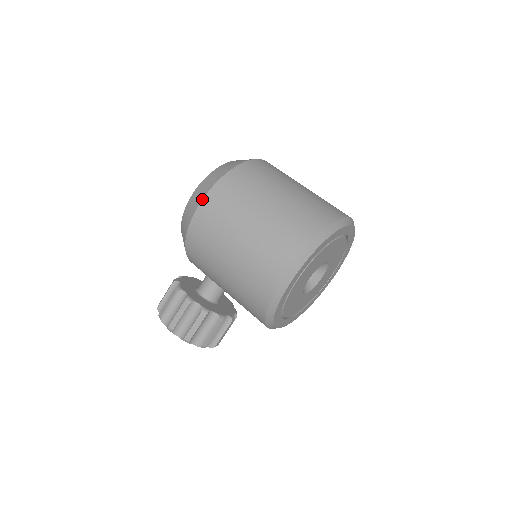
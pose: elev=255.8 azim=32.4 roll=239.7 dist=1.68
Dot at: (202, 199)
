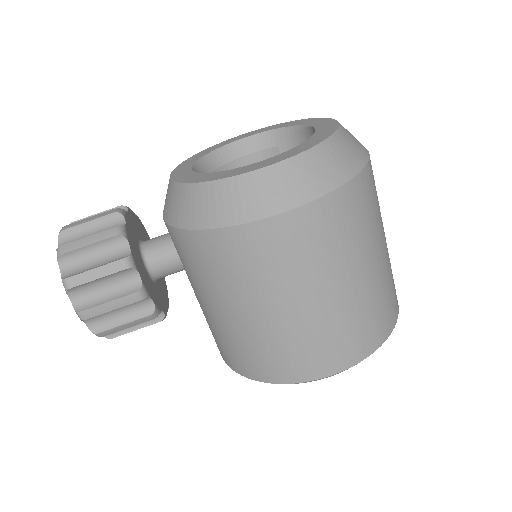
Dot at: (297, 207)
